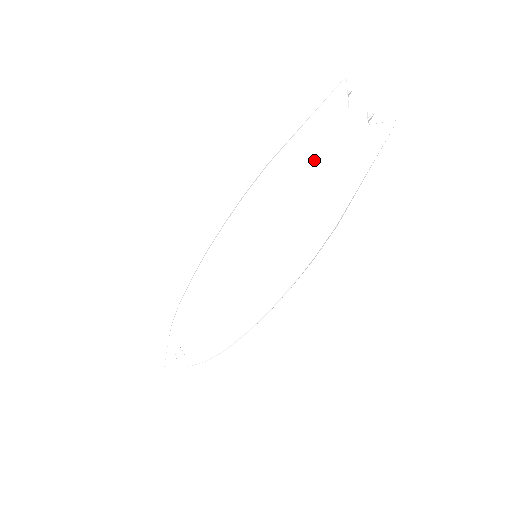
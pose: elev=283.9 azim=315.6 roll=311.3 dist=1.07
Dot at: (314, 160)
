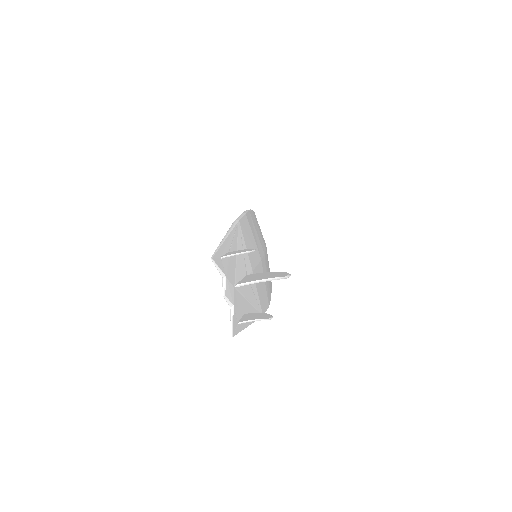
Dot at: occluded
